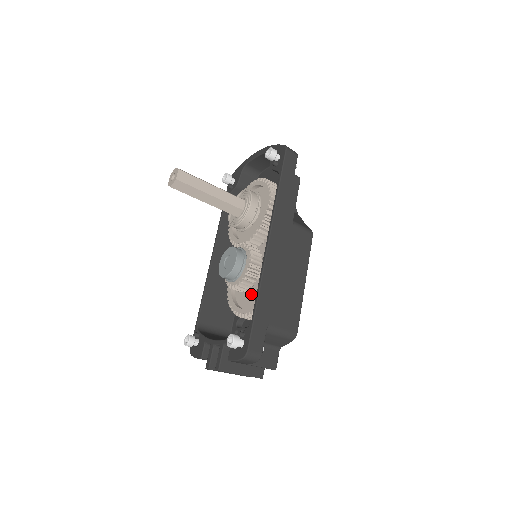
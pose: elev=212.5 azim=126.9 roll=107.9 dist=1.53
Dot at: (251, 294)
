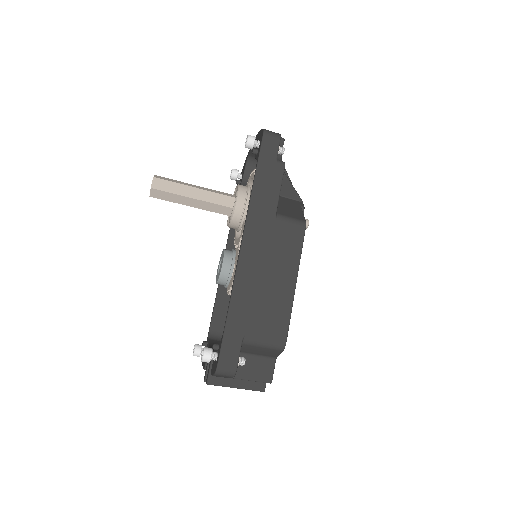
Dot at: occluded
